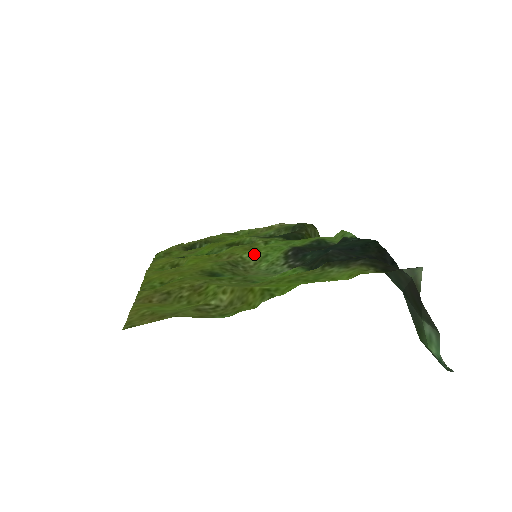
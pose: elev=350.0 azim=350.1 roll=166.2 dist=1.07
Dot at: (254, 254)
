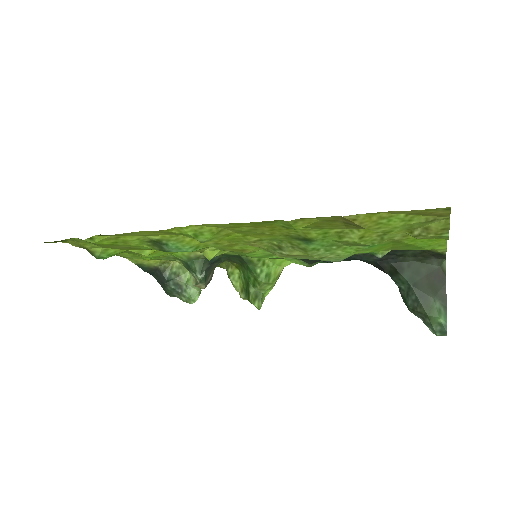
Dot at: occluded
